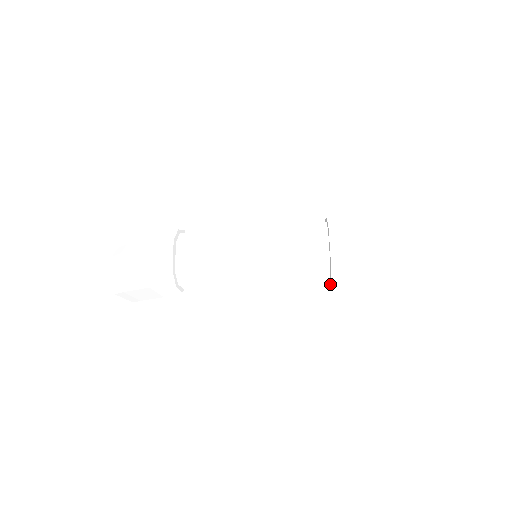
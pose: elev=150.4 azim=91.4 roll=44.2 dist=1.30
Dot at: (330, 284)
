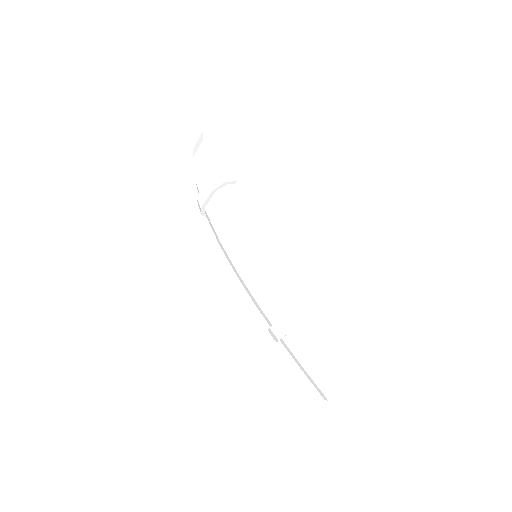
Dot at: occluded
